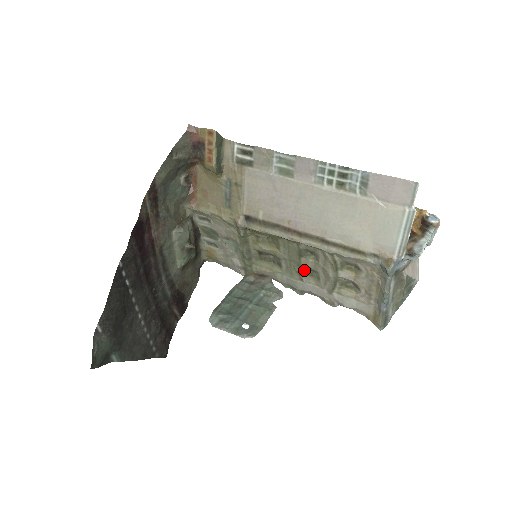
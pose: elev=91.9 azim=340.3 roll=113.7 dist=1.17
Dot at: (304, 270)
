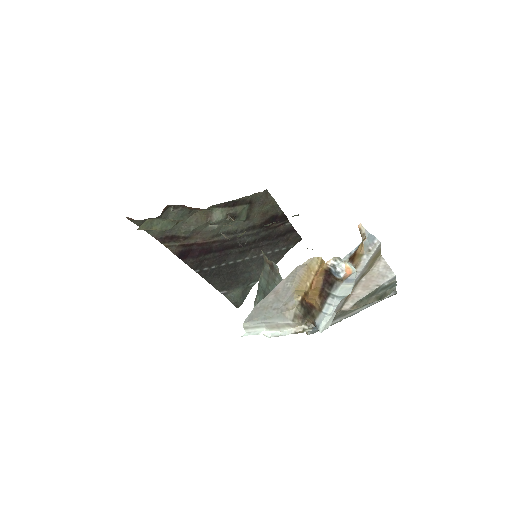
Dot at: occluded
